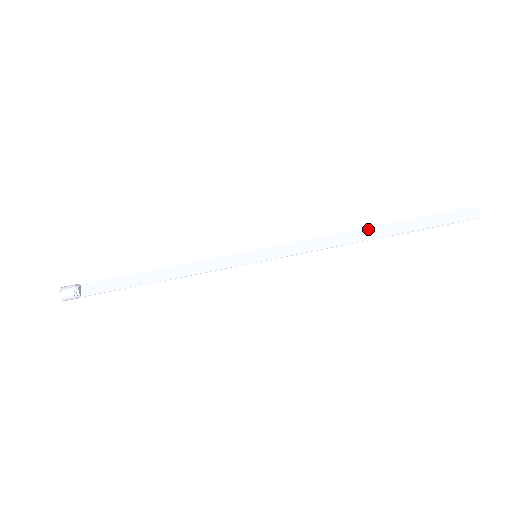
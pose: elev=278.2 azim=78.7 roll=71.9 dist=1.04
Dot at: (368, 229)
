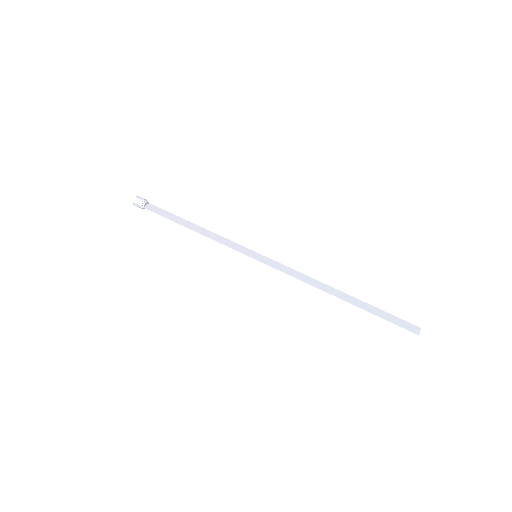
Dot at: (337, 290)
